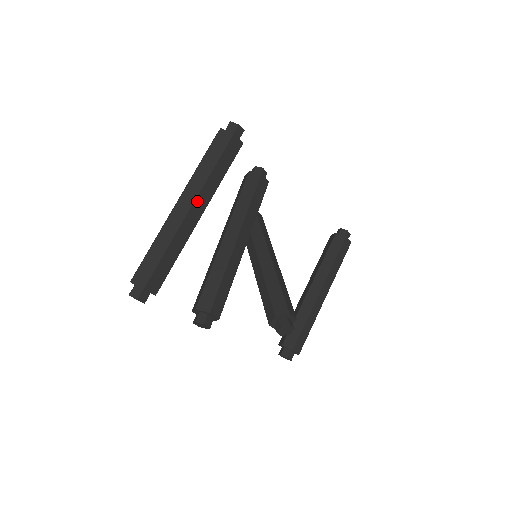
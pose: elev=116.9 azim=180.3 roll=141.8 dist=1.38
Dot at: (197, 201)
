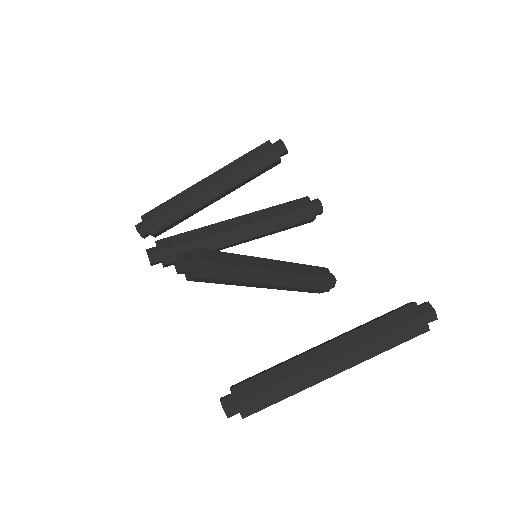
Dot at: (214, 175)
